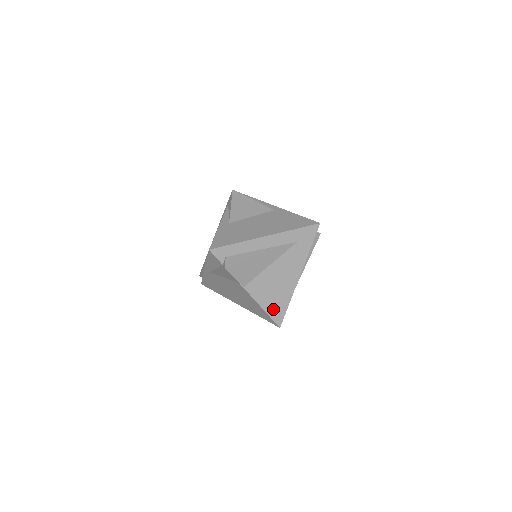
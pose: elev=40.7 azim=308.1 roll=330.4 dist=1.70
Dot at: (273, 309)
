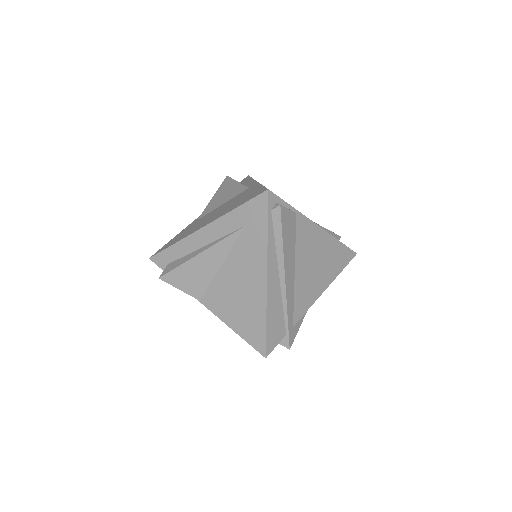
Dot at: (246, 330)
